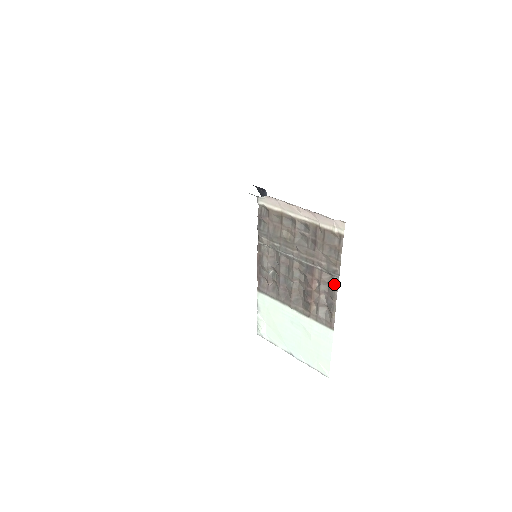
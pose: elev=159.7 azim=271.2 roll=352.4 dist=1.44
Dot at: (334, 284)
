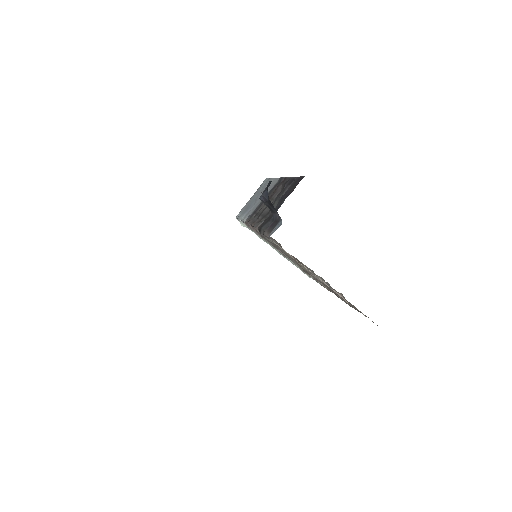
Dot at: occluded
